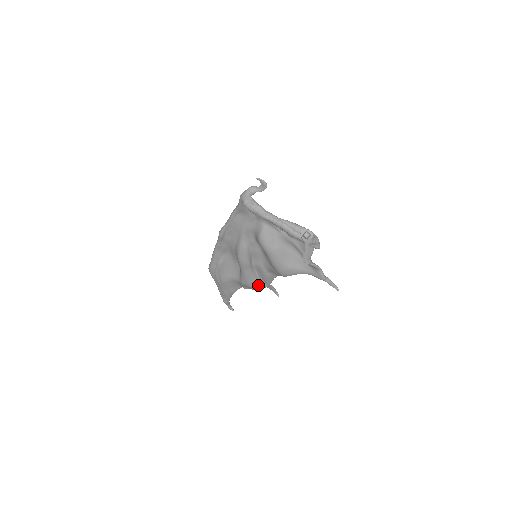
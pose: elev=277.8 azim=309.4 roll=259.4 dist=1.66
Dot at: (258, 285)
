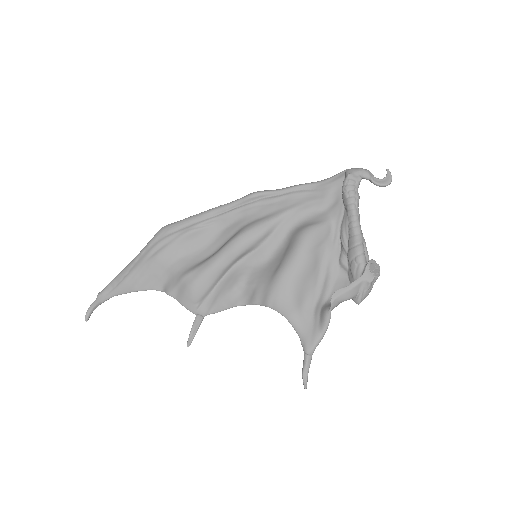
Dot at: (199, 298)
